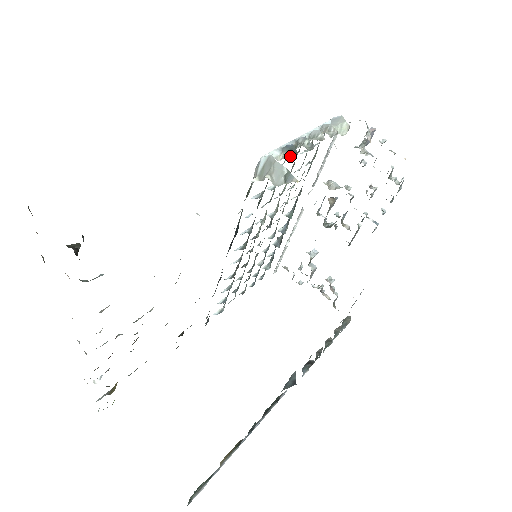
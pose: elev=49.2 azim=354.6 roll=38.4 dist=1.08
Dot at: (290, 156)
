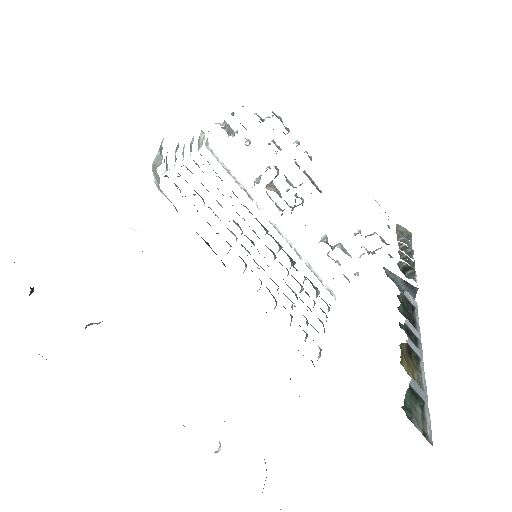
Dot at: occluded
